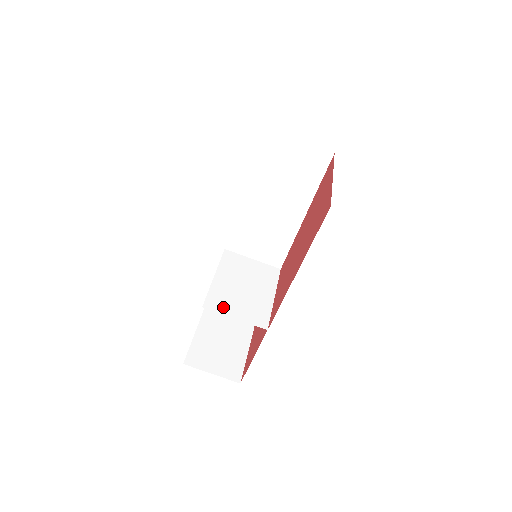
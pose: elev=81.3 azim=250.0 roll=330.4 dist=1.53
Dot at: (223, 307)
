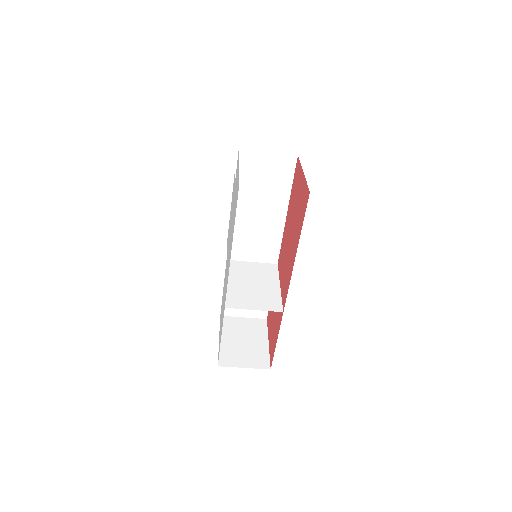
Dot at: (241, 304)
